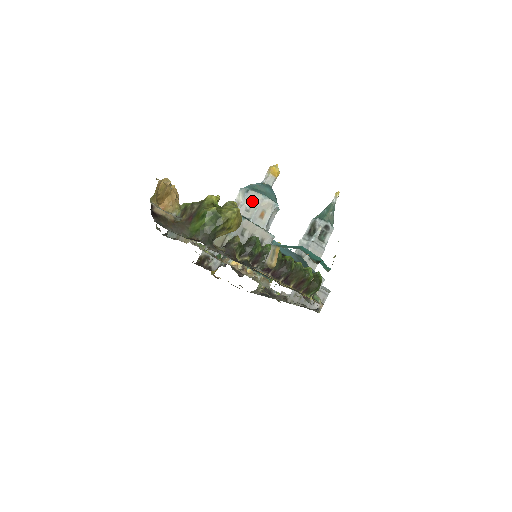
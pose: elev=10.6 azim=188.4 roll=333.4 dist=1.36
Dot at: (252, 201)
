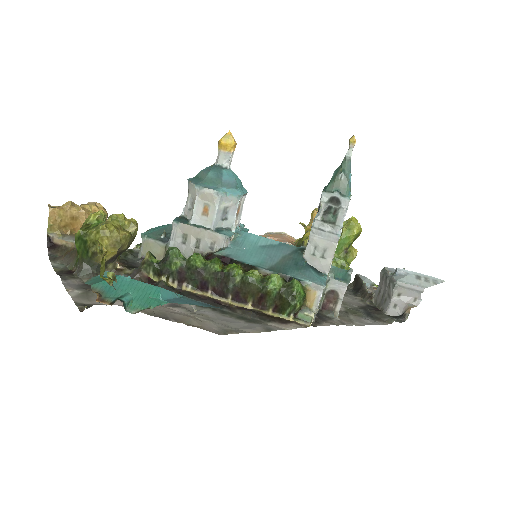
Dot at: (192, 195)
